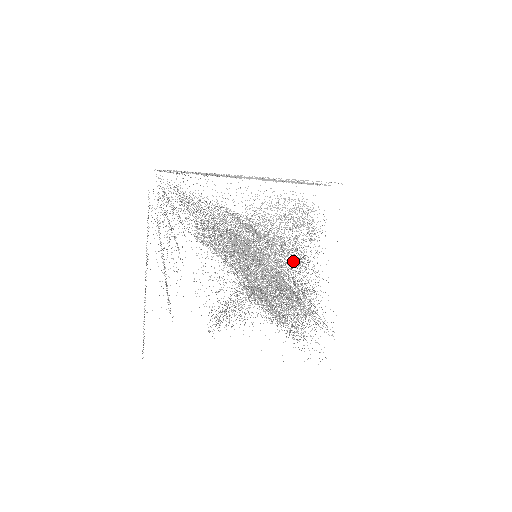
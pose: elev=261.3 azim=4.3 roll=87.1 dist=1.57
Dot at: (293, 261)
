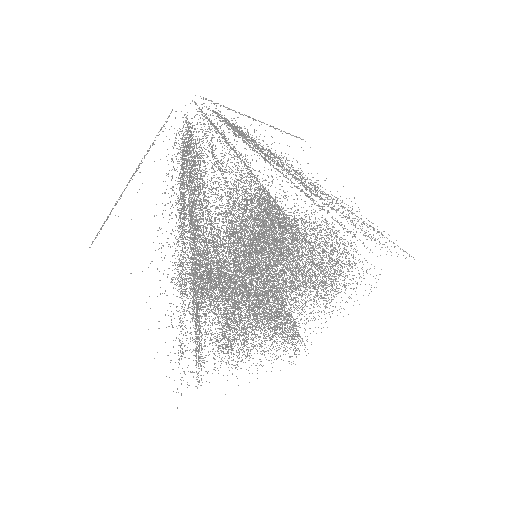
Dot at: (290, 294)
